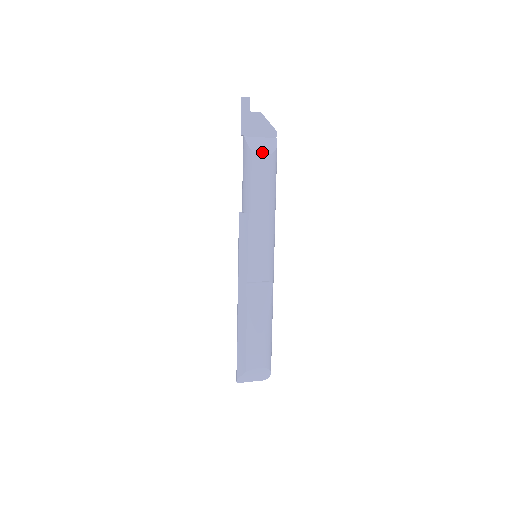
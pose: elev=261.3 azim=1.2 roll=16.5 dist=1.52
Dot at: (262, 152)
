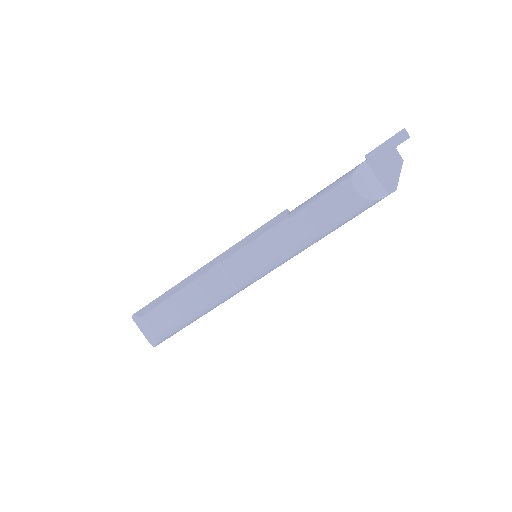
Dot at: (359, 187)
